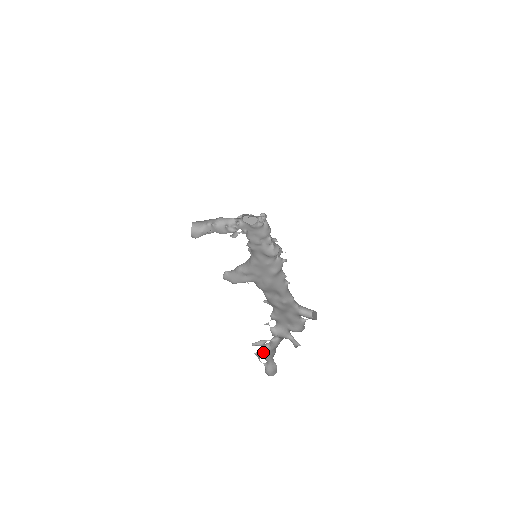
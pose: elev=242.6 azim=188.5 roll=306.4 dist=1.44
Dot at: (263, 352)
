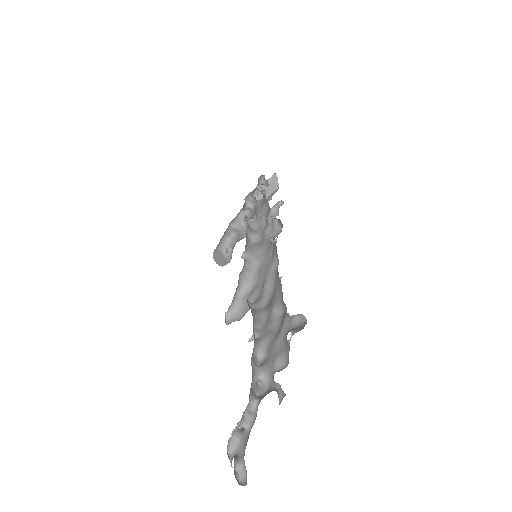
Dot at: (239, 443)
